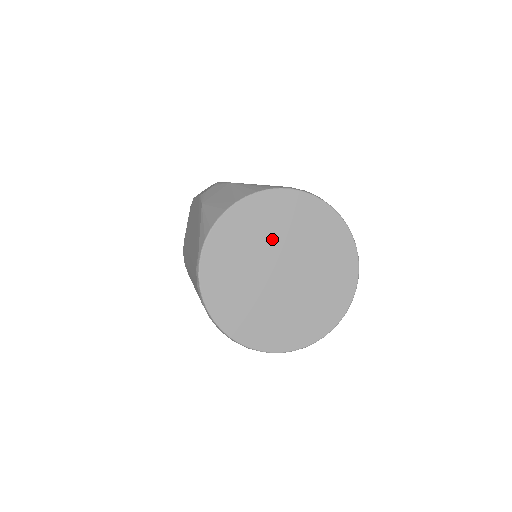
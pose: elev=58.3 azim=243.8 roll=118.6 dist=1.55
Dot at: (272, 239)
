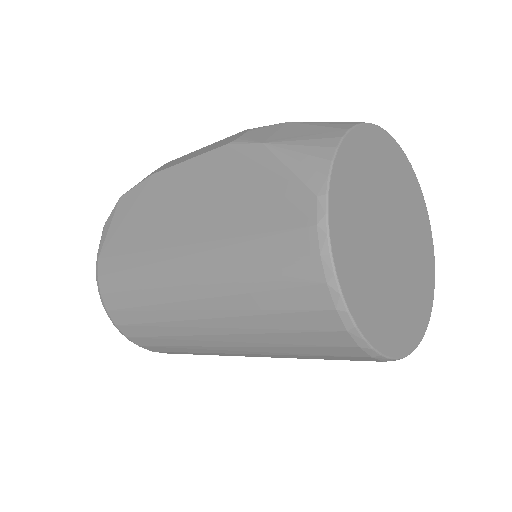
Dot at: (380, 191)
